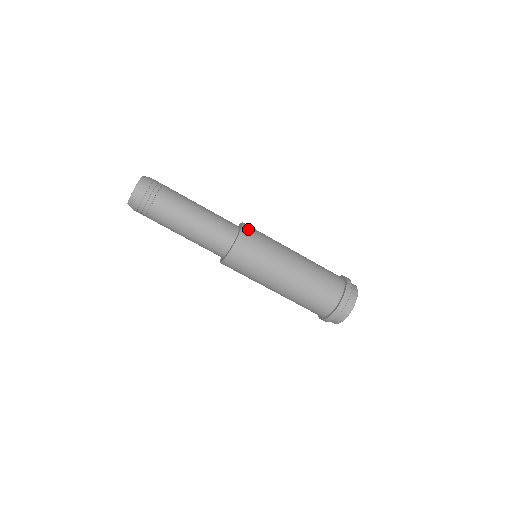
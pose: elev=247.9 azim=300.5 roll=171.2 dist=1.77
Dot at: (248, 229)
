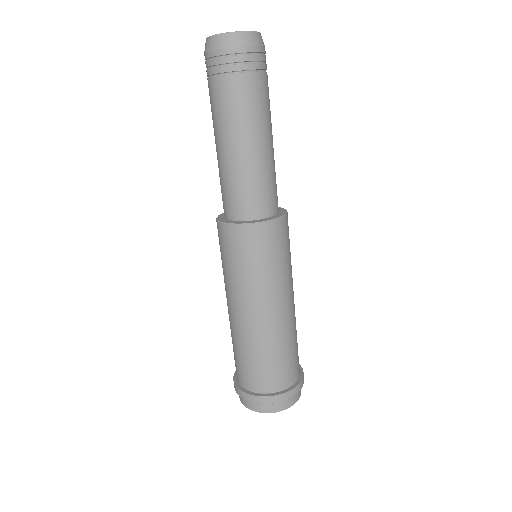
Dot at: (287, 224)
